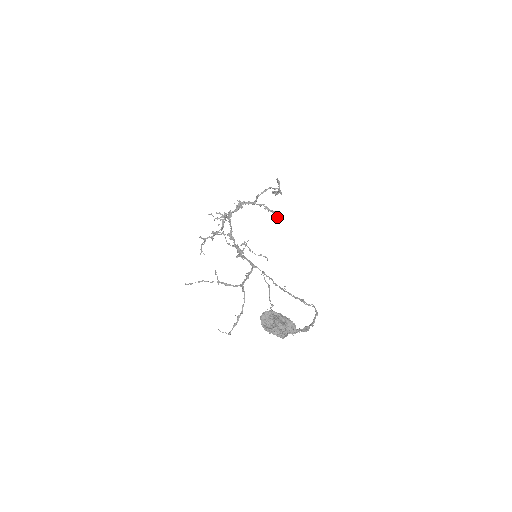
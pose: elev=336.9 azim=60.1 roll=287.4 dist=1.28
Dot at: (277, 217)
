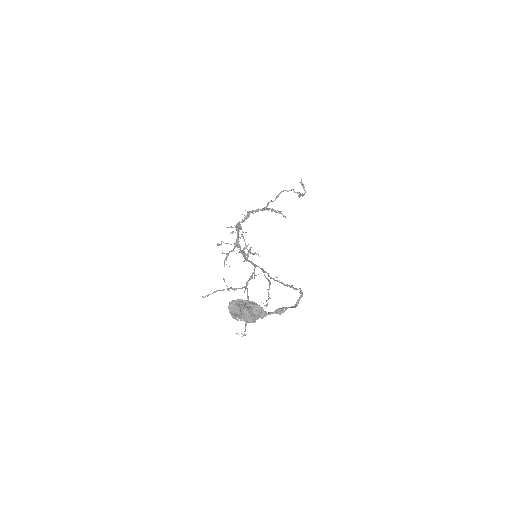
Dot at: (283, 216)
